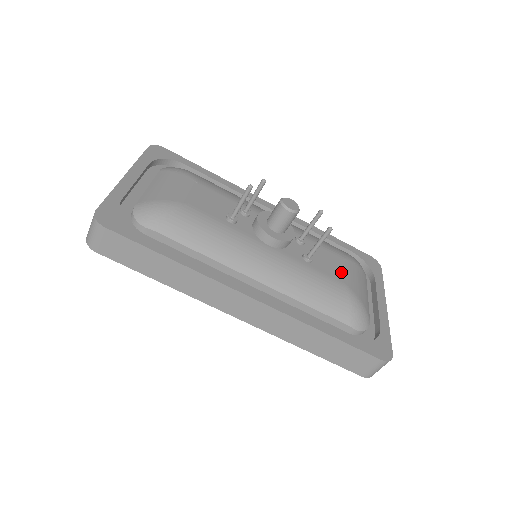
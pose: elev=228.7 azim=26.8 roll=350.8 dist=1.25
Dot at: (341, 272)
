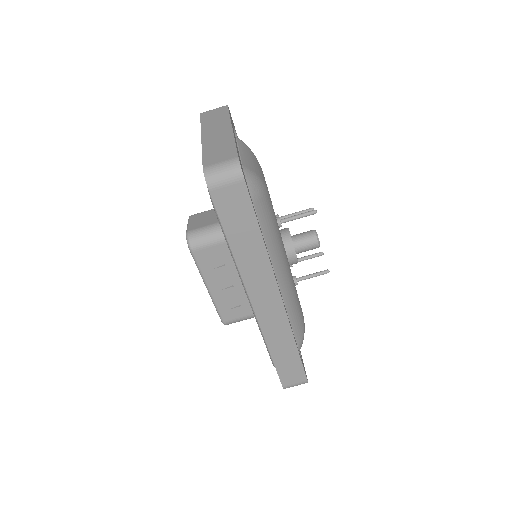
Dot at: occluded
